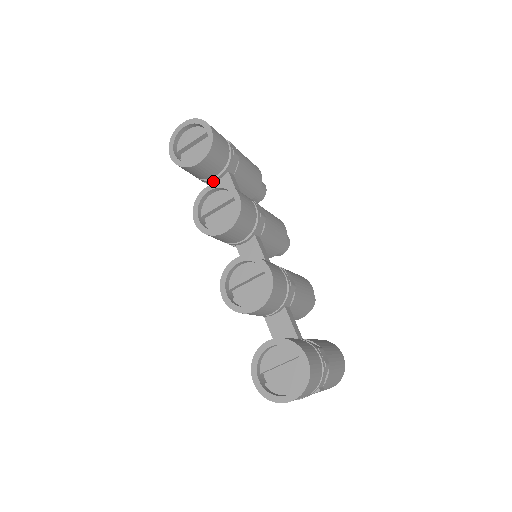
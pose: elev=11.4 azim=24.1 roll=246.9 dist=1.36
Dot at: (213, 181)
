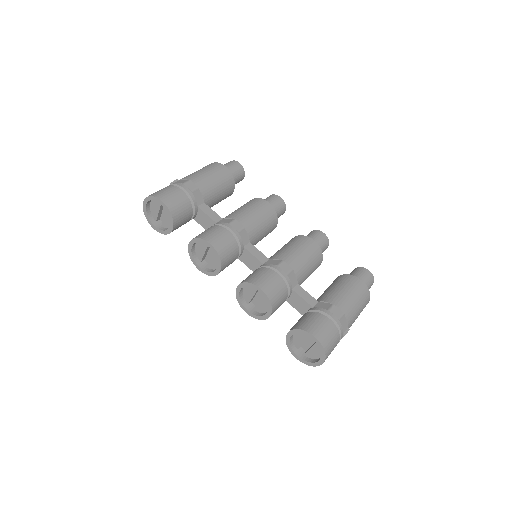
Dot at: (194, 218)
